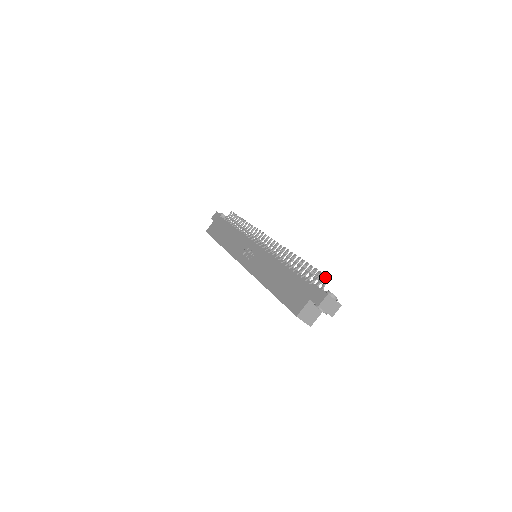
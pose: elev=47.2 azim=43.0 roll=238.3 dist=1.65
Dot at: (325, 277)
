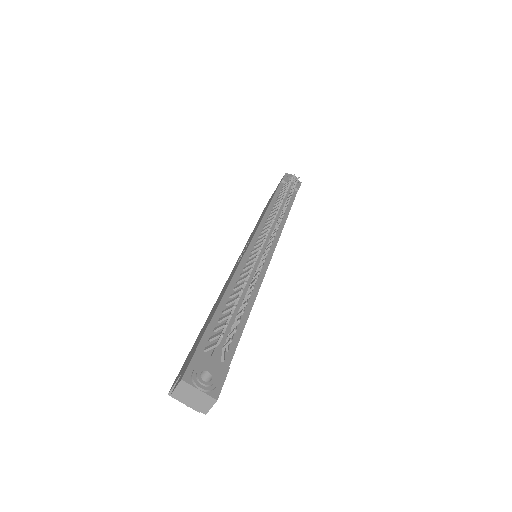
Dot at: (219, 338)
